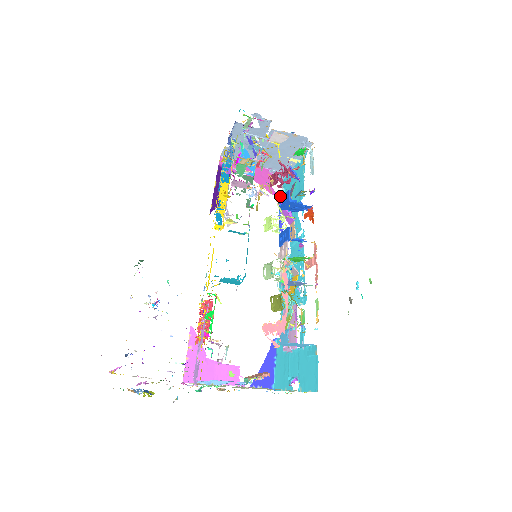
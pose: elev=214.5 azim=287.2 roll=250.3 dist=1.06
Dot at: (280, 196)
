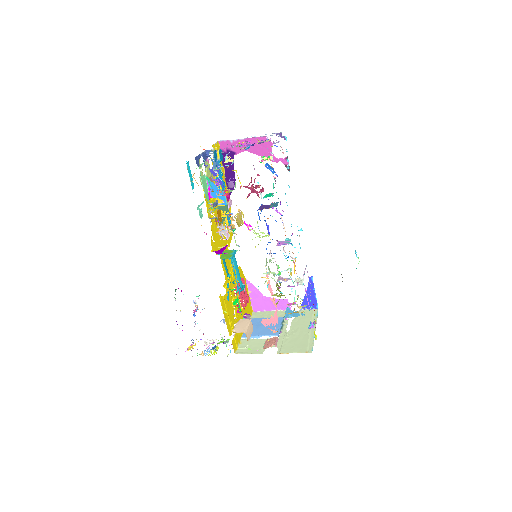
Dot at: (263, 198)
